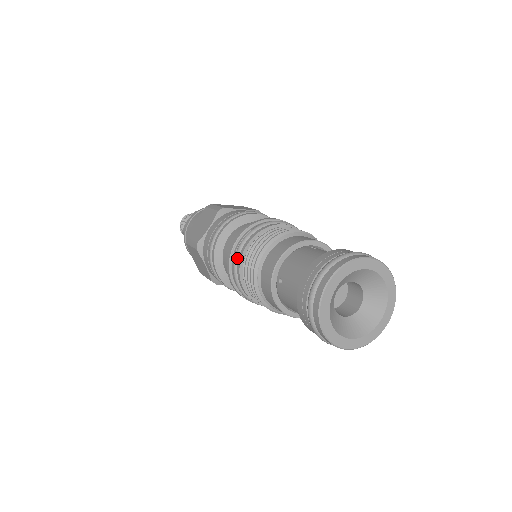
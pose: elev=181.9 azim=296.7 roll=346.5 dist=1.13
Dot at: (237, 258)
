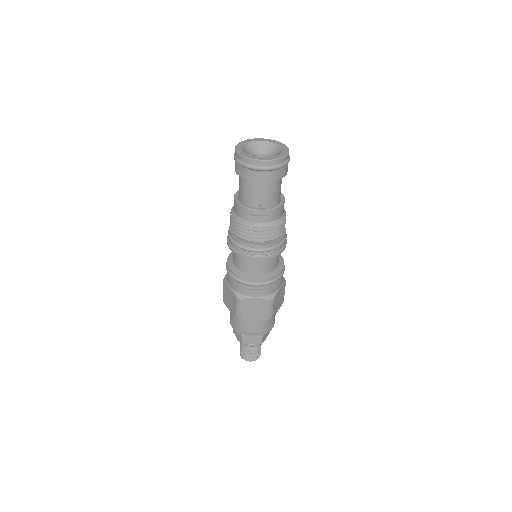
Dot at: occluded
